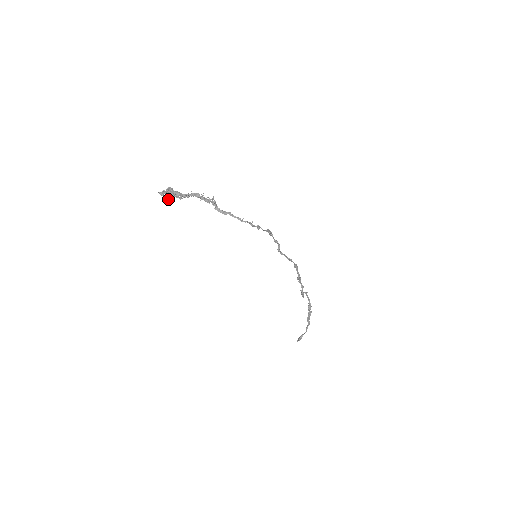
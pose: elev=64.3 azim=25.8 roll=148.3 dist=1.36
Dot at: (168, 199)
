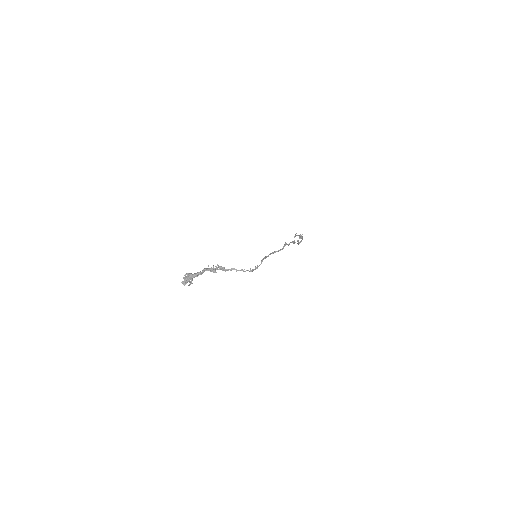
Dot at: occluded
